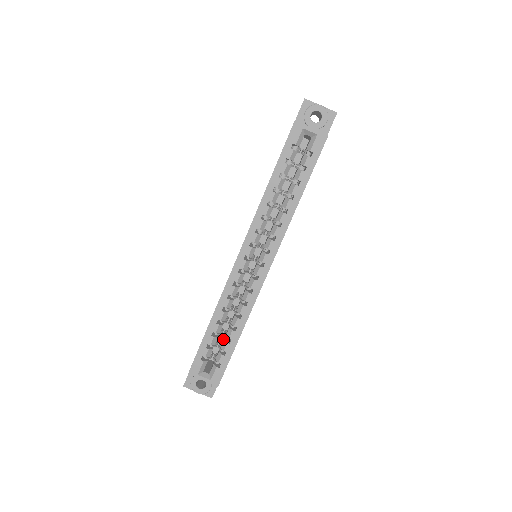
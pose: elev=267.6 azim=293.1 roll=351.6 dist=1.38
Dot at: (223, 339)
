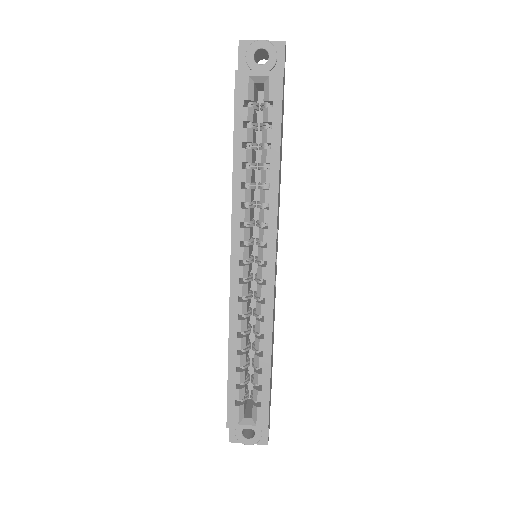
Dot at: occluded
